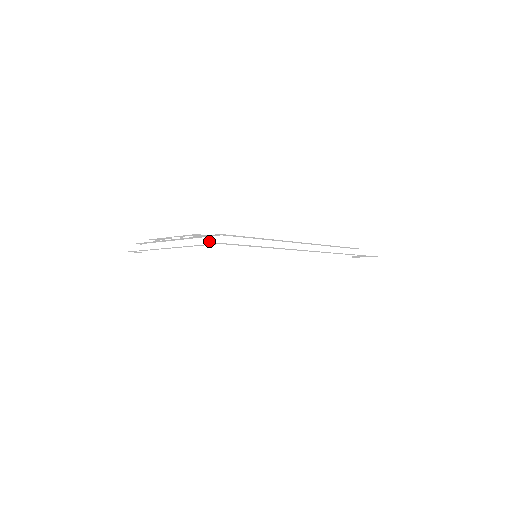
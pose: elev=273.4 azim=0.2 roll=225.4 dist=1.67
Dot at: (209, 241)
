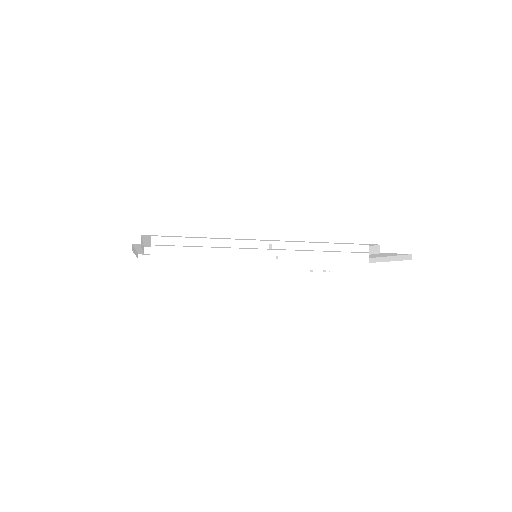
Dot at: occluded
